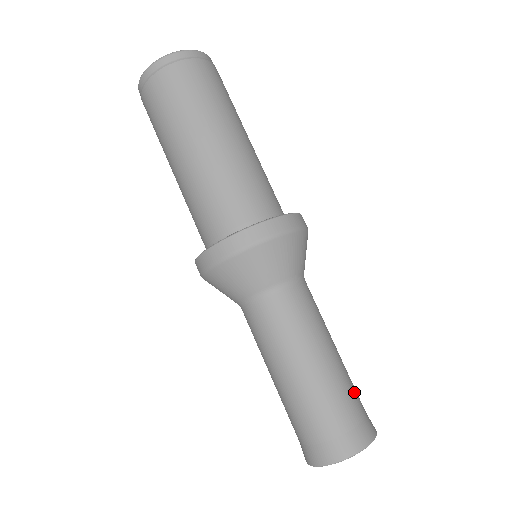
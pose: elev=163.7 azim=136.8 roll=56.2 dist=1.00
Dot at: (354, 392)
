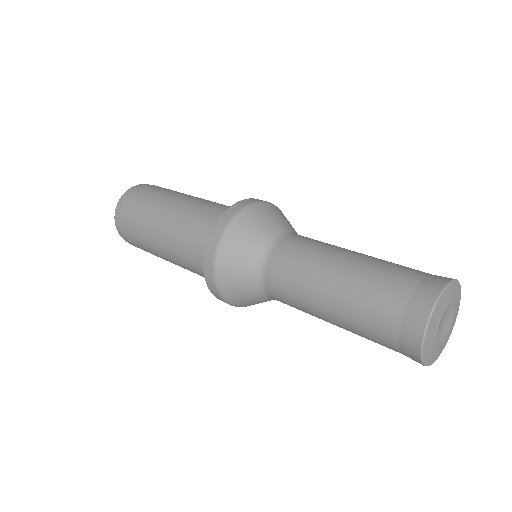
Dot at: occluded
